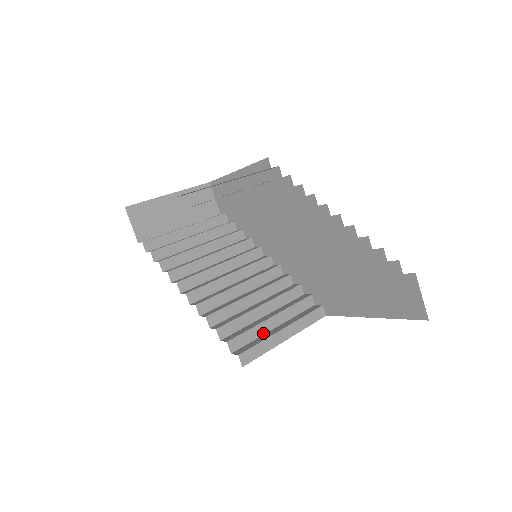
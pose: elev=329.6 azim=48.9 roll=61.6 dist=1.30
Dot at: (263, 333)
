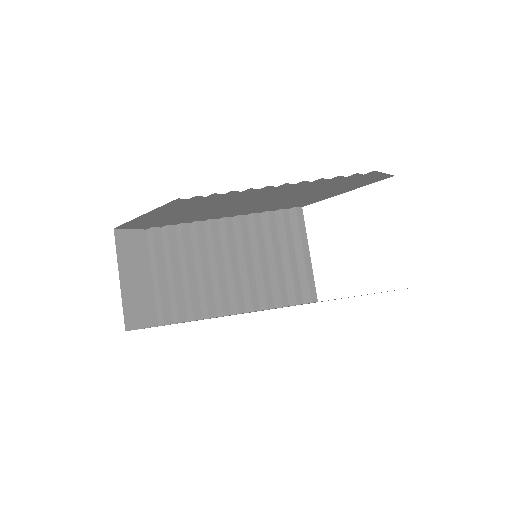
Dot at: (297, 270)
